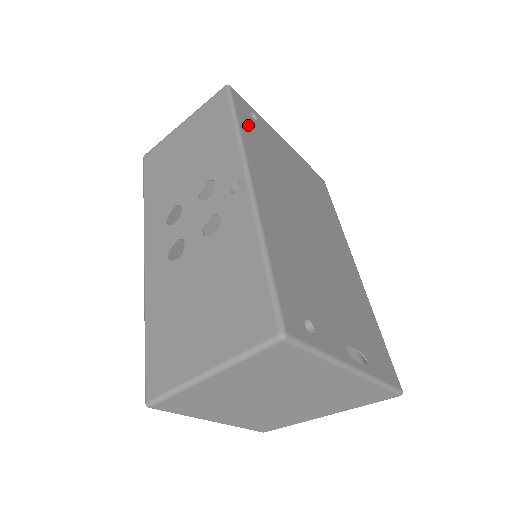
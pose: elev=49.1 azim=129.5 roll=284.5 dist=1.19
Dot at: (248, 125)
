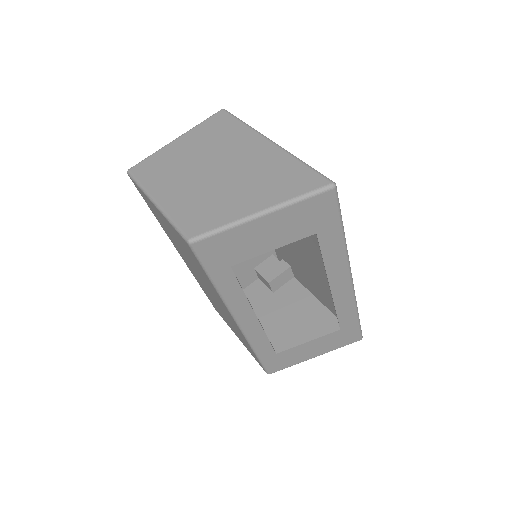
Dot at: occluded
